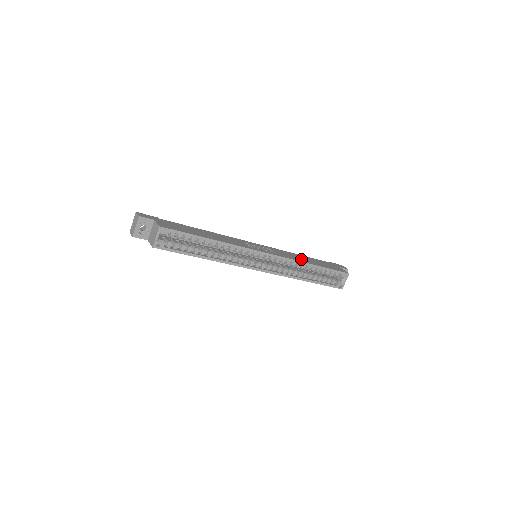
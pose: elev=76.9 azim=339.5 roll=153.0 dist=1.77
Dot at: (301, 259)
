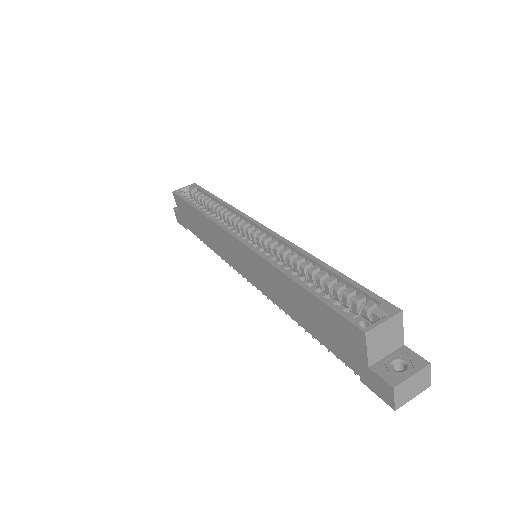
Dot at: occluded
